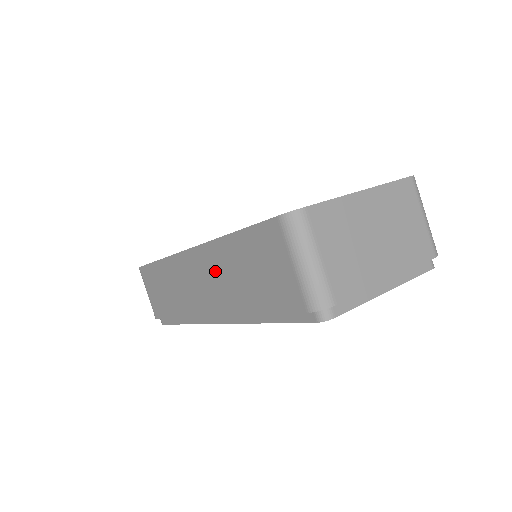
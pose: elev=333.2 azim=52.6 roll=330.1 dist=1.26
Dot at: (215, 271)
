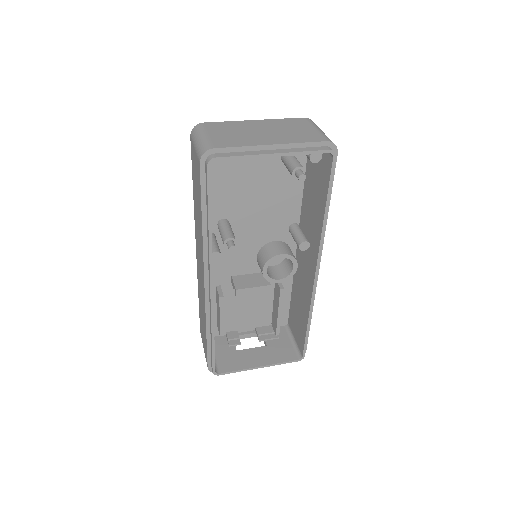
Dot at: occluded
